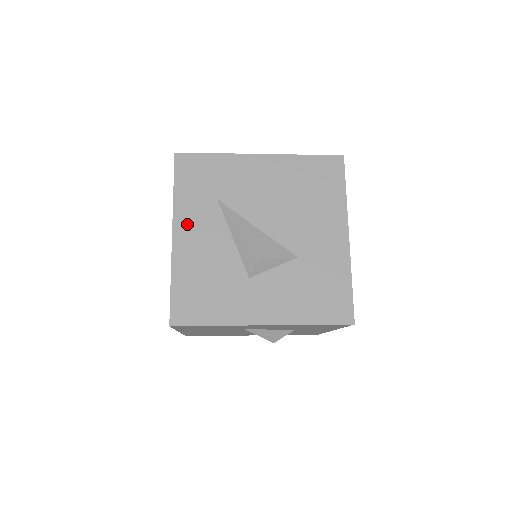
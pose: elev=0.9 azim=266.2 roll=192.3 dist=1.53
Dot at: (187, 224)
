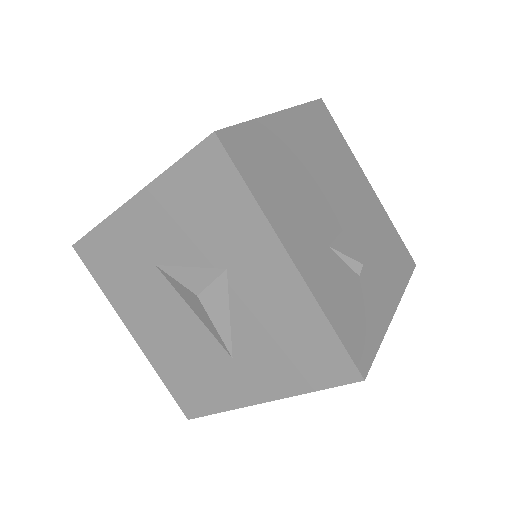
Dot at: occluded
